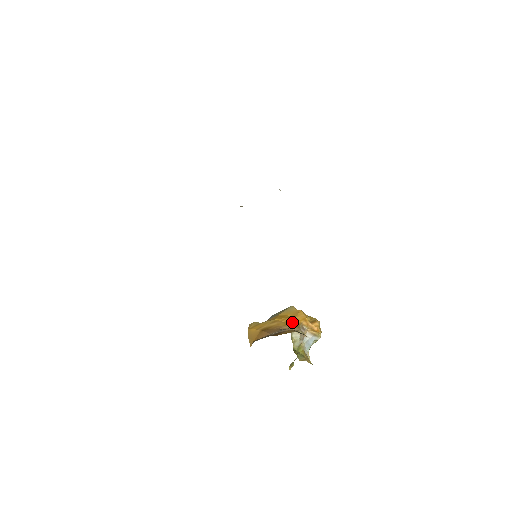
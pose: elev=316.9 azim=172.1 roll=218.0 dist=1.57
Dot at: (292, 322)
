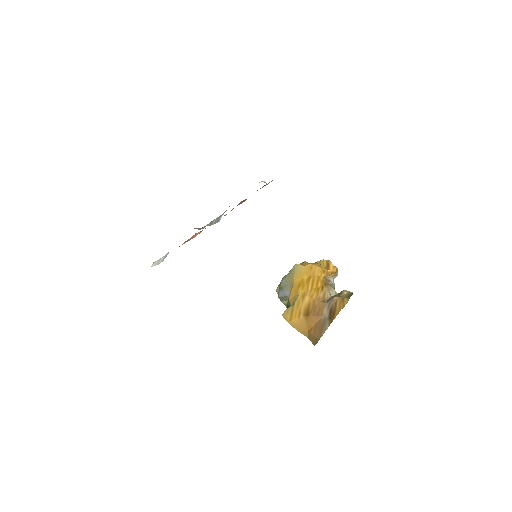
Dot at: (318, 284)
